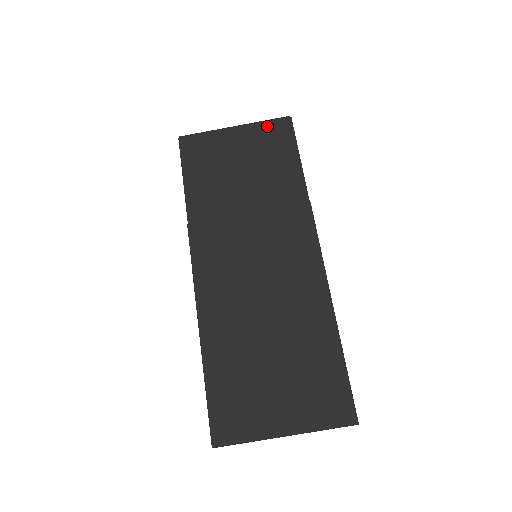
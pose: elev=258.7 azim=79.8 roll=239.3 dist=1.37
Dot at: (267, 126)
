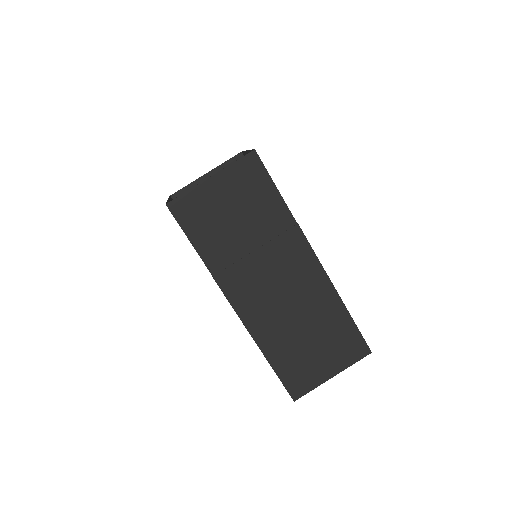
Dot at: (239, 167)
